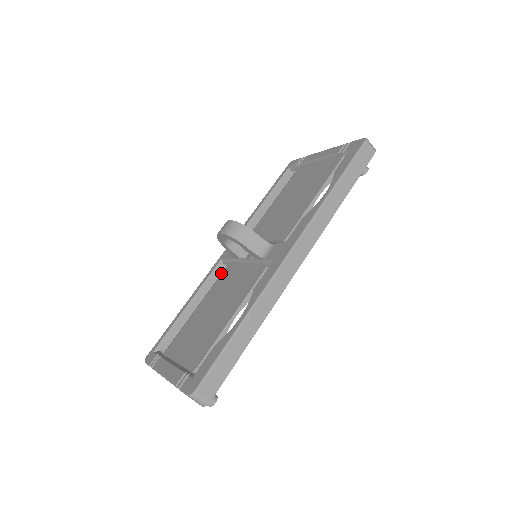
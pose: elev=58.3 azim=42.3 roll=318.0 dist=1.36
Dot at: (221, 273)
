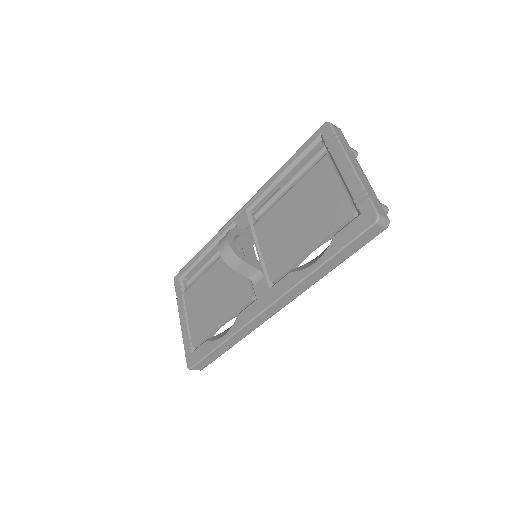
Dot at: occluded
